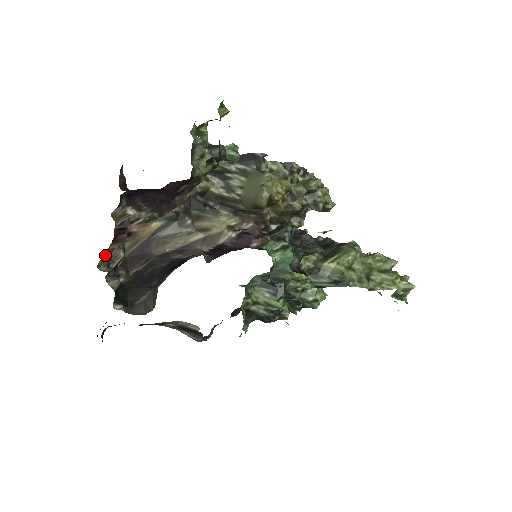
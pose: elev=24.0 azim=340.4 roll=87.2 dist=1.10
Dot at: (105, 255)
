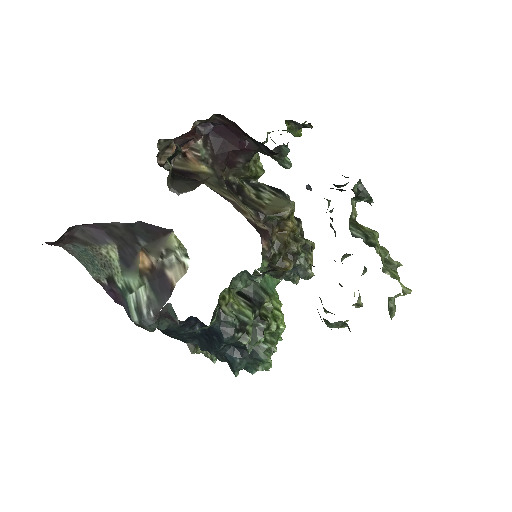
Dot at: (167, 142)
